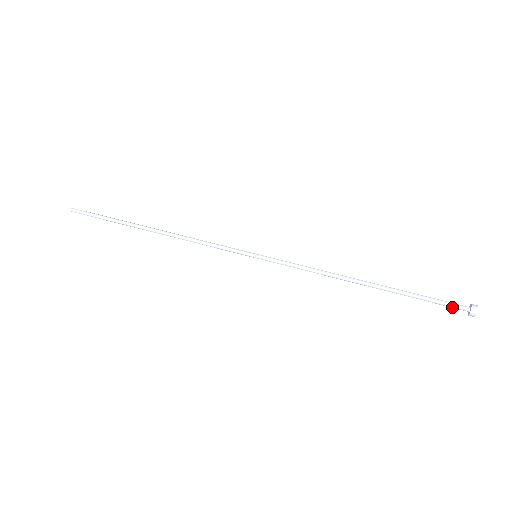
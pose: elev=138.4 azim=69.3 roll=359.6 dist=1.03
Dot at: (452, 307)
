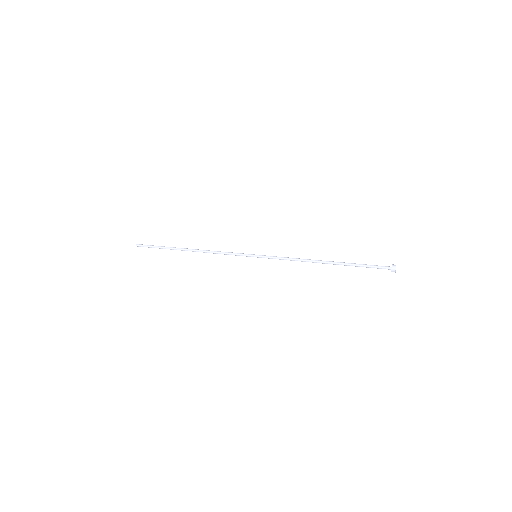
Dot at: (381, 267)
